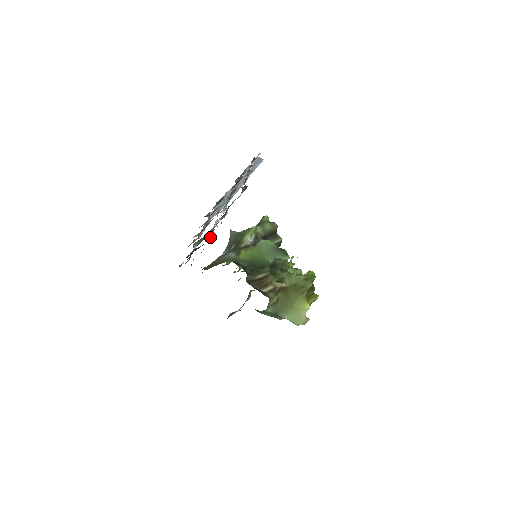
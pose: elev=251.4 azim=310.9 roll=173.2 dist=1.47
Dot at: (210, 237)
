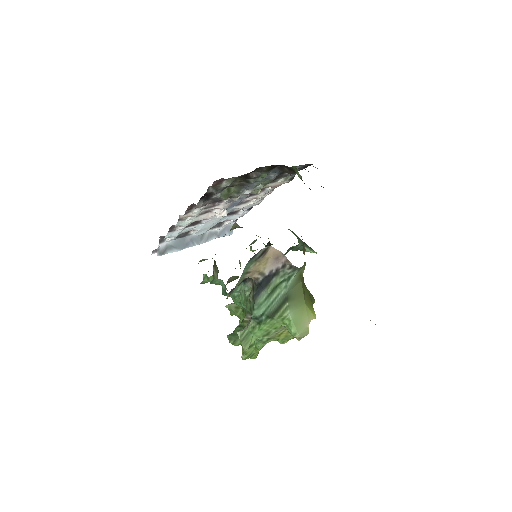
Dot at: (266, 175)
